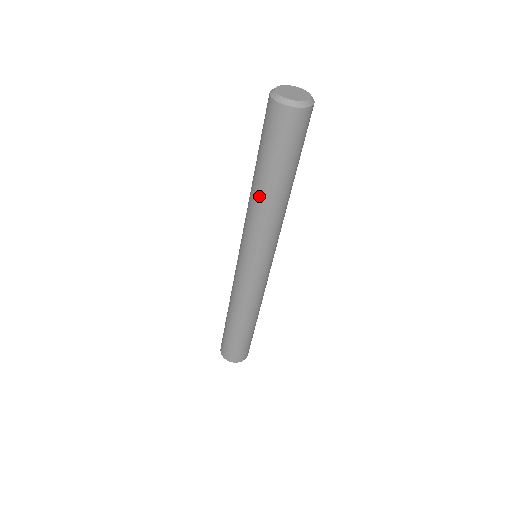
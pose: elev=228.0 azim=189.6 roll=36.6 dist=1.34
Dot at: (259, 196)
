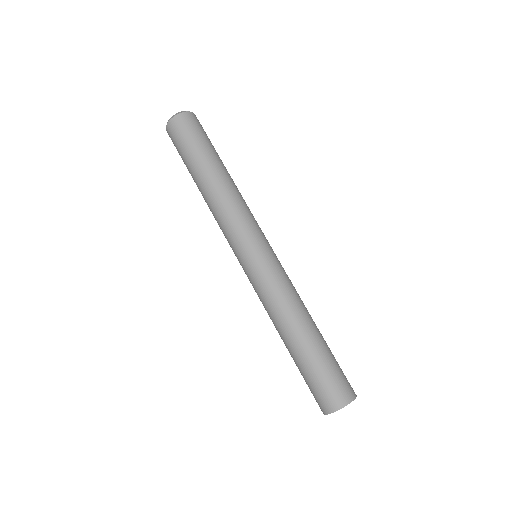
Dot at: (203, 193)
